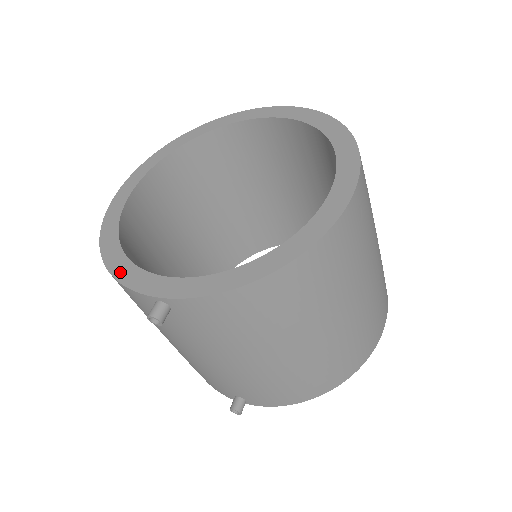
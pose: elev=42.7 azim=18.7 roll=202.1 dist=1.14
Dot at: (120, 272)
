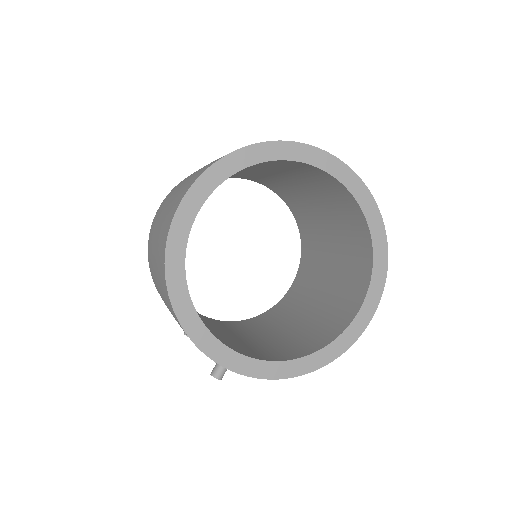
Dot at: (192, 330)
